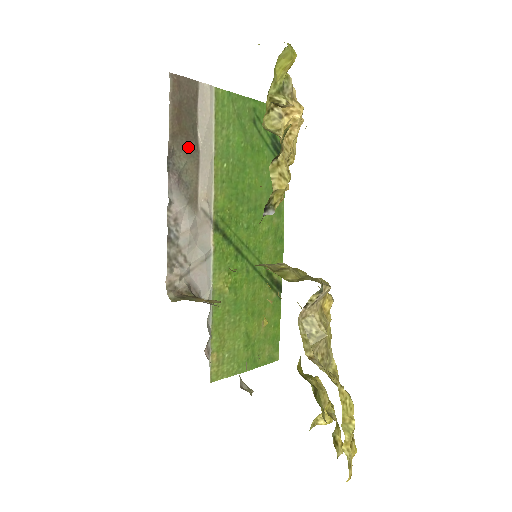
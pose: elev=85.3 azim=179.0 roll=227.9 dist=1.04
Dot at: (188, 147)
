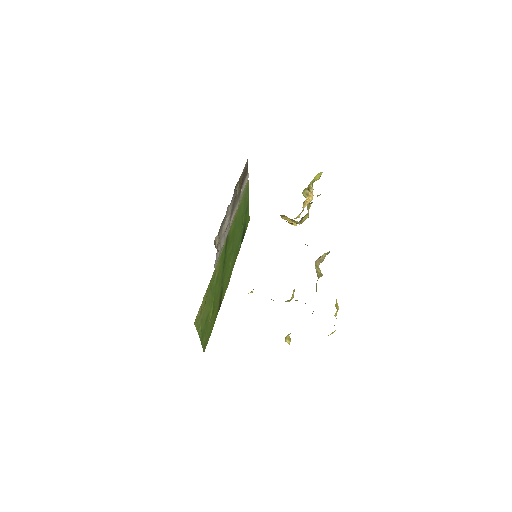
Dot at: (240, 190)
